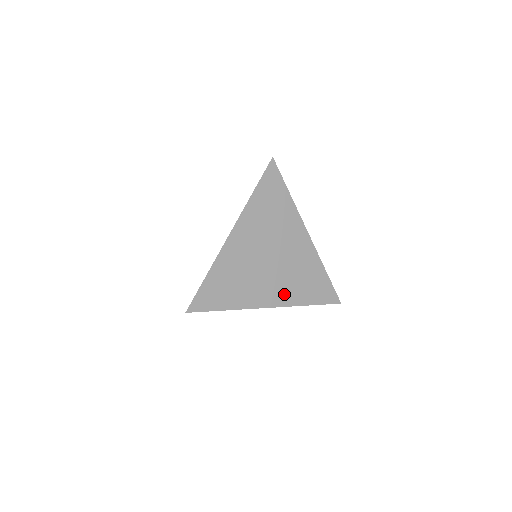
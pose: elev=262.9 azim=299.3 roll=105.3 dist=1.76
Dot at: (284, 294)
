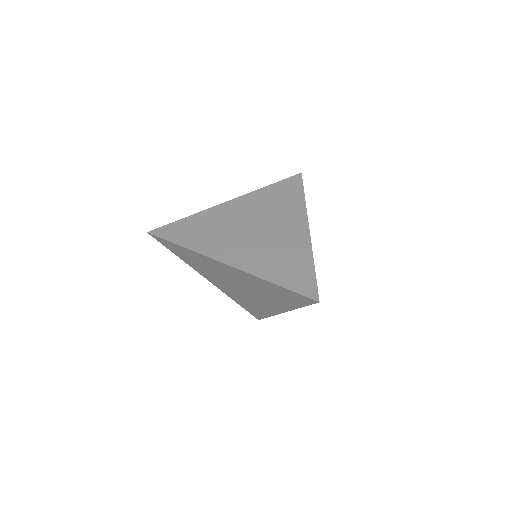
Dot at: (227, 290)
